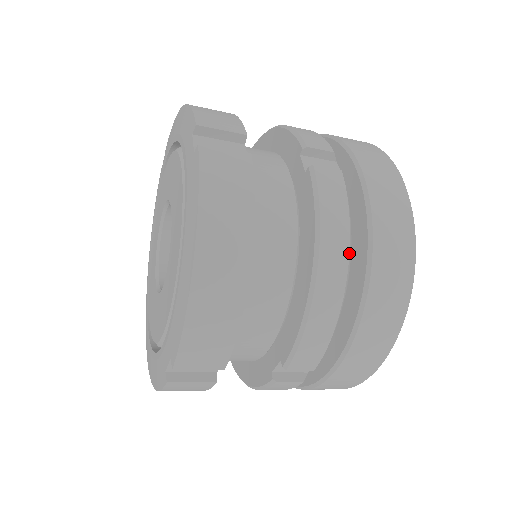
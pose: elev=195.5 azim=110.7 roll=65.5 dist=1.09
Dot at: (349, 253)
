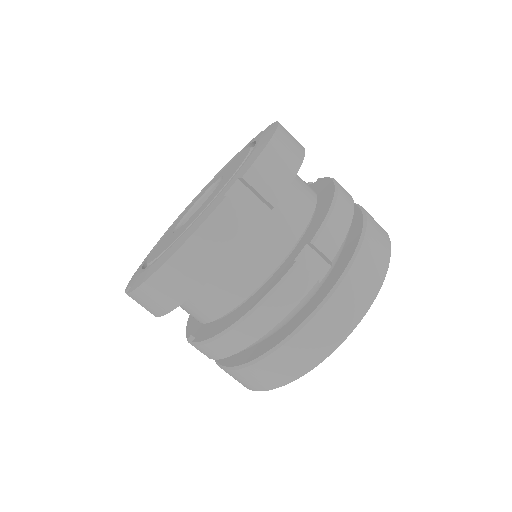
Dot at: (353, 200)
